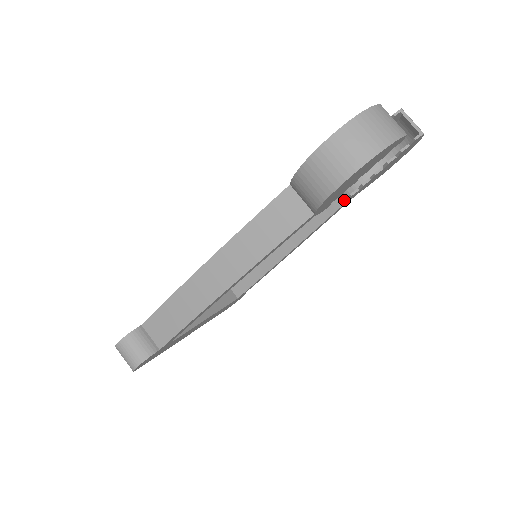
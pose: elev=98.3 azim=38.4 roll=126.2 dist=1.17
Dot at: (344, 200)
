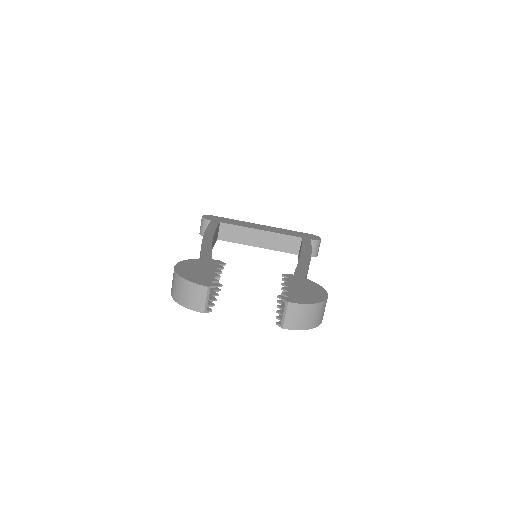
Dot at: occluded
